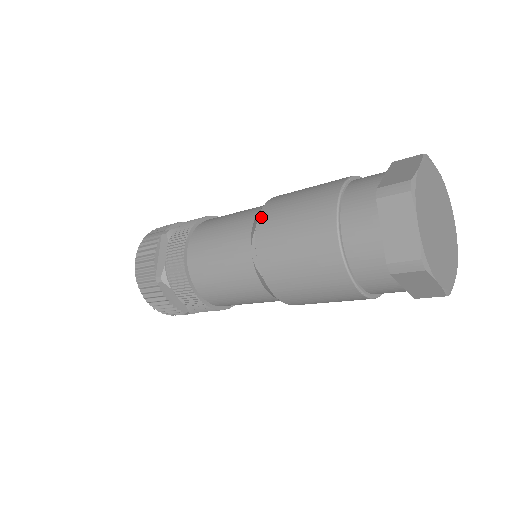
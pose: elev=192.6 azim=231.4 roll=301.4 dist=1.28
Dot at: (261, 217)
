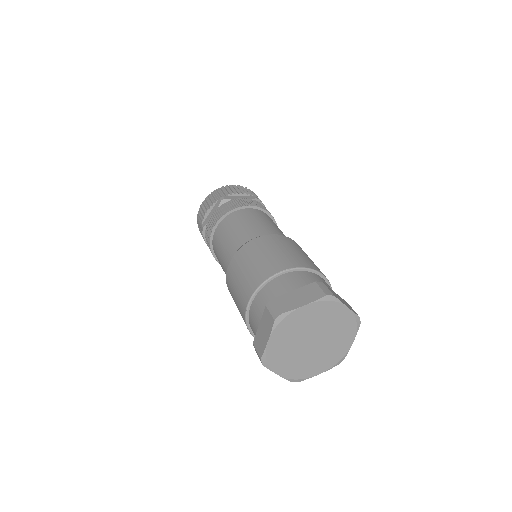
Dot at: (227, 285)
